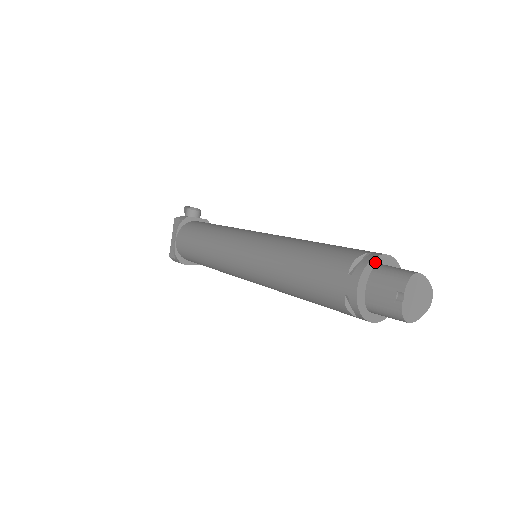
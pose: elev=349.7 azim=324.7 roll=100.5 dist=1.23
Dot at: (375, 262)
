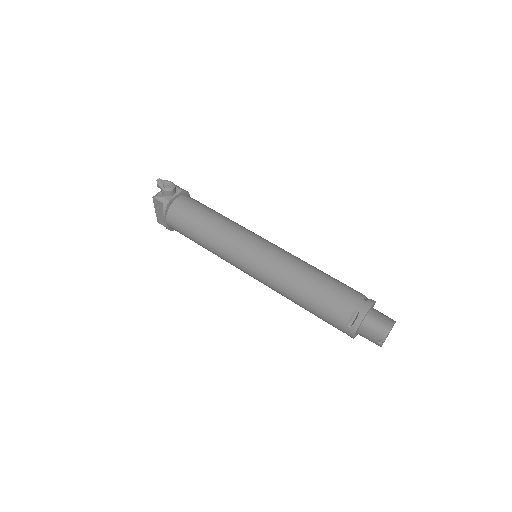
Dot at: (364, 318)
